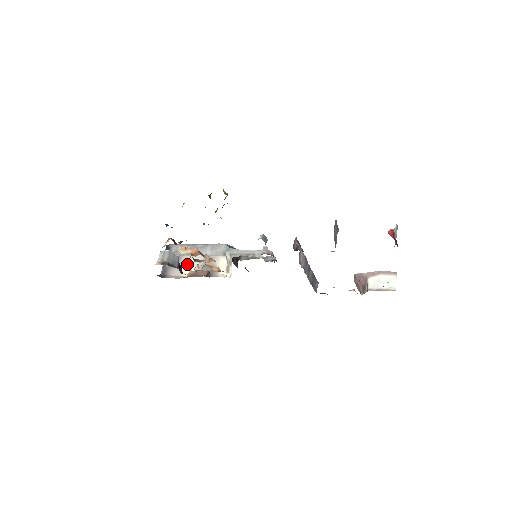
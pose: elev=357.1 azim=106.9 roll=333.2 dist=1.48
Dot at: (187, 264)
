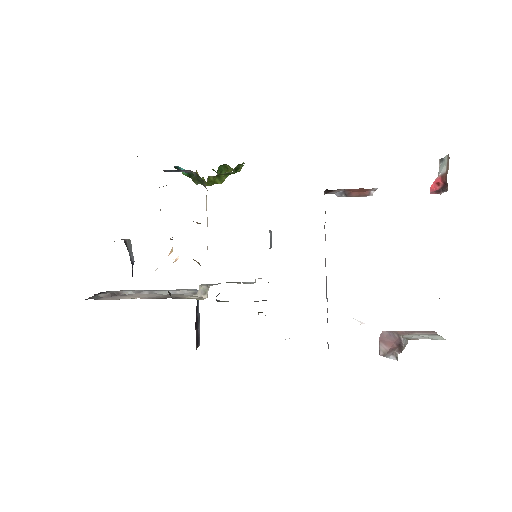
Dot at: (133, 296)
